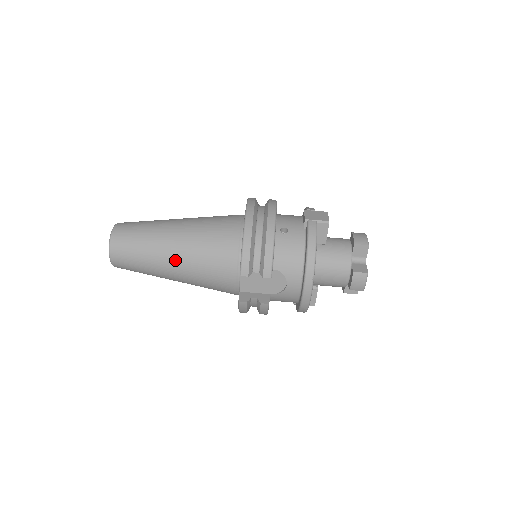
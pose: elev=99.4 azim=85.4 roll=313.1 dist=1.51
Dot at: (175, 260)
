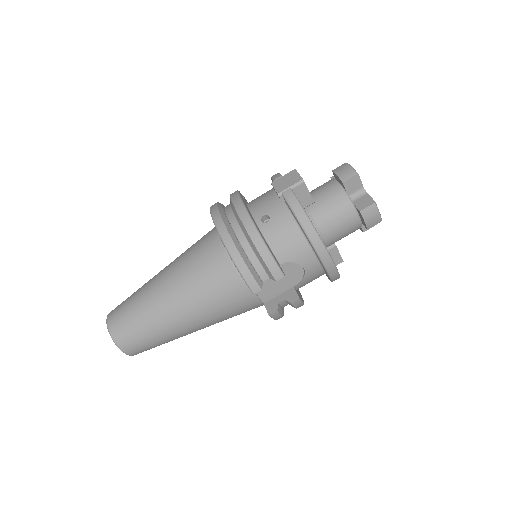
Dot at: (183, 317)
